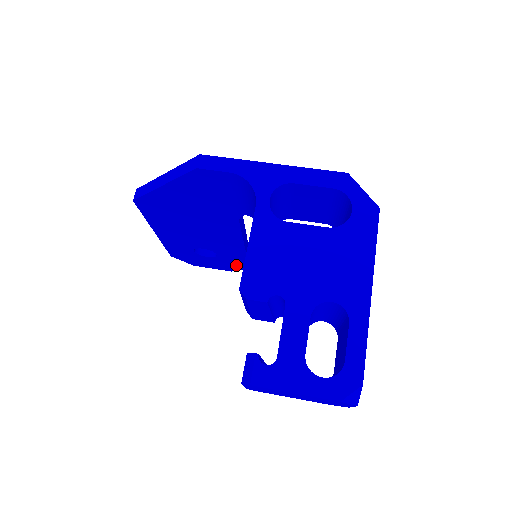
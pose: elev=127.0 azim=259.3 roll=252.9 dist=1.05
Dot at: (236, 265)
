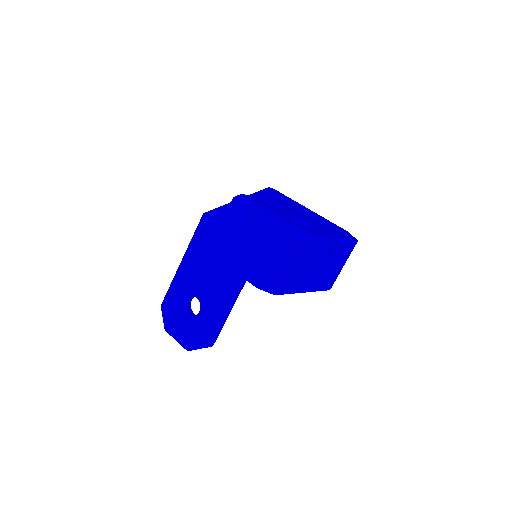
Dot at: (201, 338)
